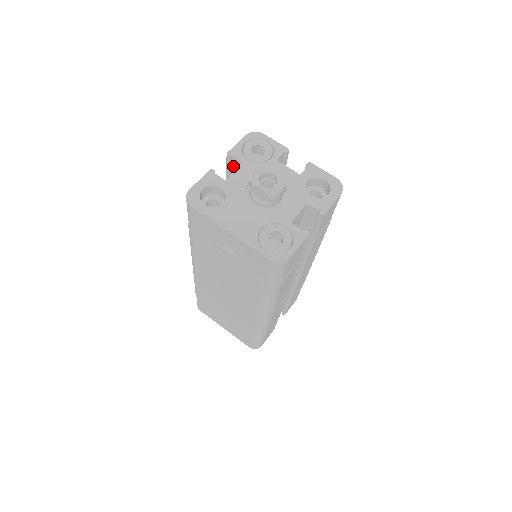
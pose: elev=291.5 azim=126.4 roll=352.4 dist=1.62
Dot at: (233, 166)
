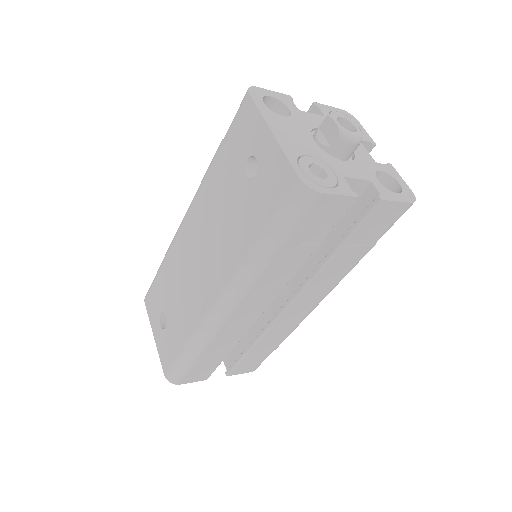
Dot at: occluded
